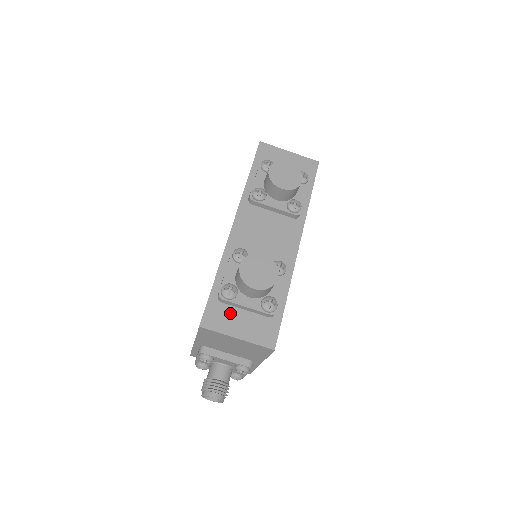
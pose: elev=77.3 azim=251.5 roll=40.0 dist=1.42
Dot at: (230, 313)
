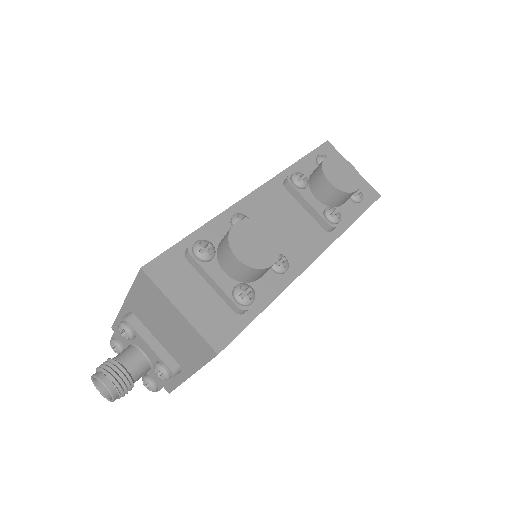
Dot at: (189, 277)
